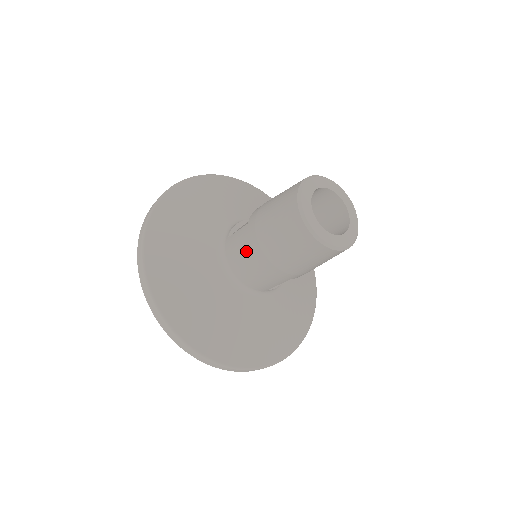
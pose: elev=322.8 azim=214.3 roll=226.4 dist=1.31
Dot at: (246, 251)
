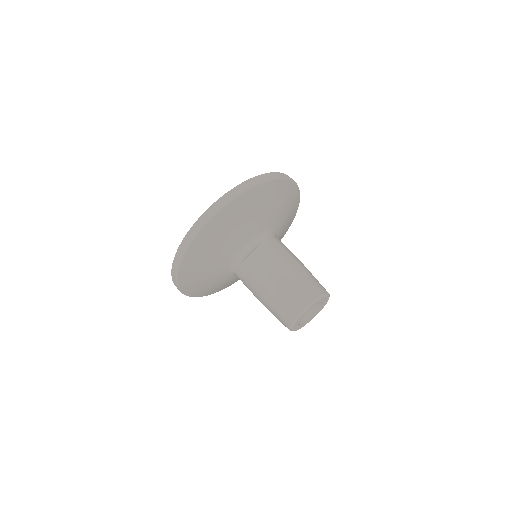
Dot at: (250, 290)
